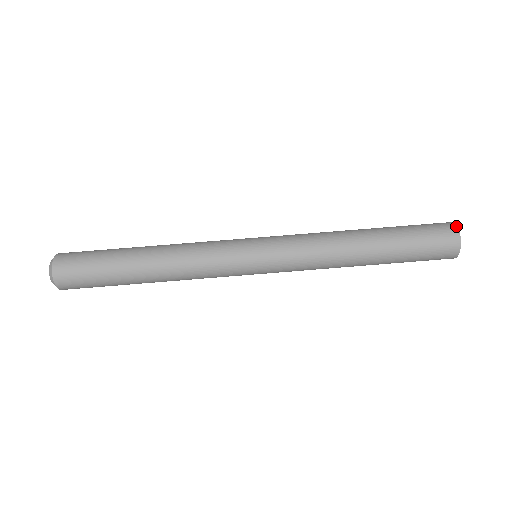
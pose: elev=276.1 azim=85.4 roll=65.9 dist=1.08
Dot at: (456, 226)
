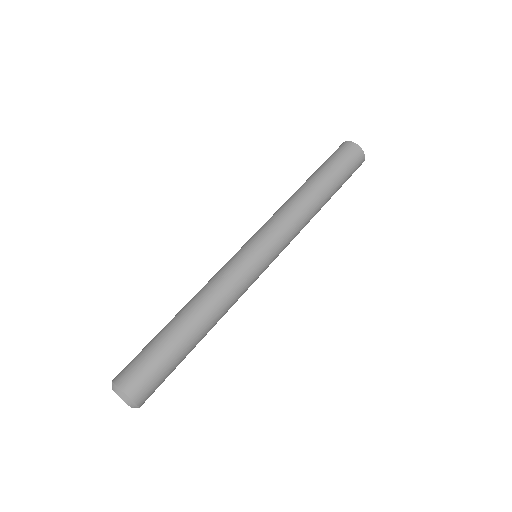
Dot at: (350, 142)
